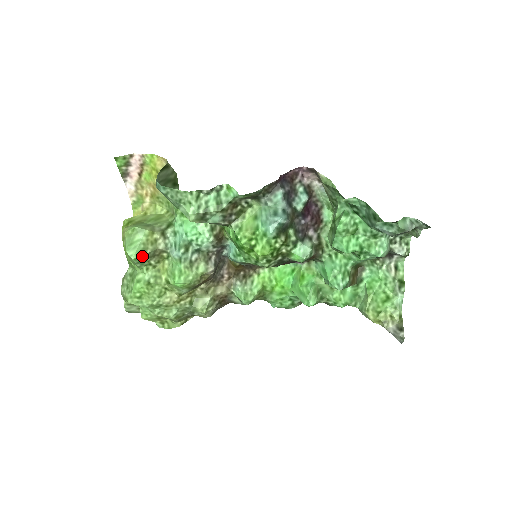
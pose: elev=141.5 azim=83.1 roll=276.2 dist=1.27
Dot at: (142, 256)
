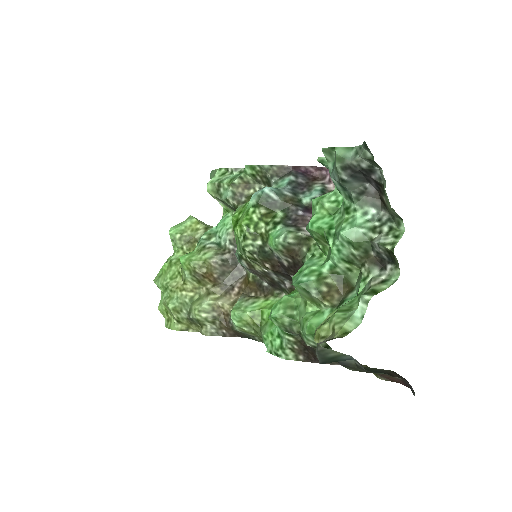
Dot at: (178, 235)
